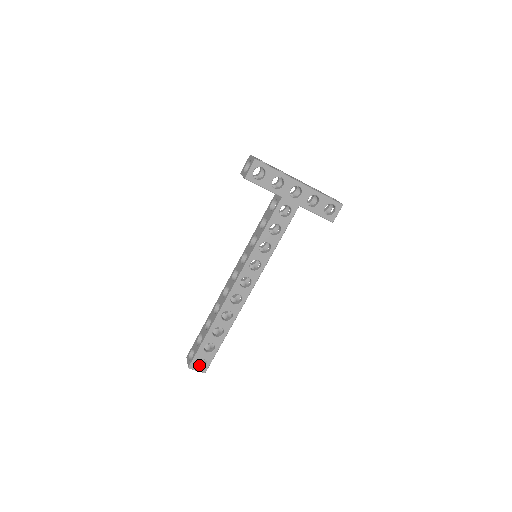
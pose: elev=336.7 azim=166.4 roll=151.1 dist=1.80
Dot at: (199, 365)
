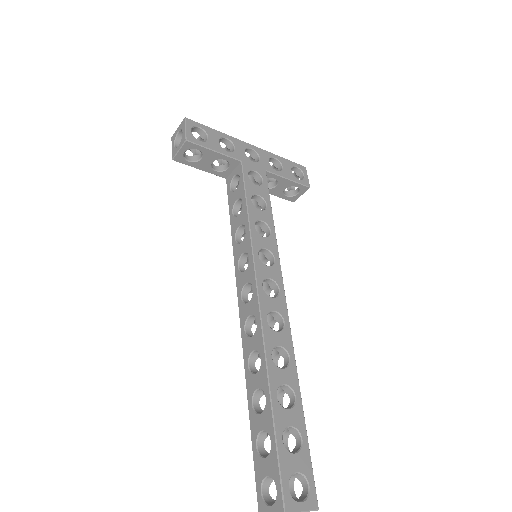
Dot at: occluded
